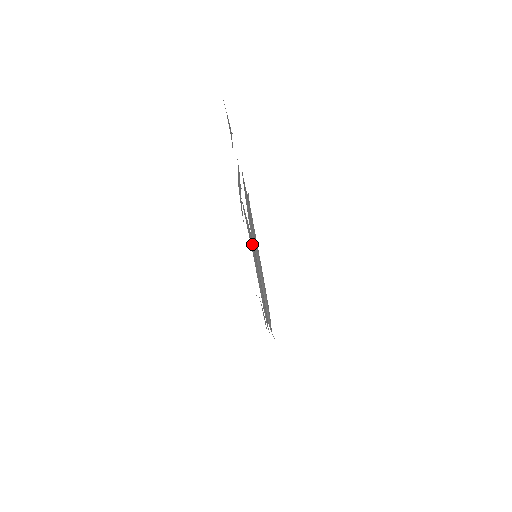
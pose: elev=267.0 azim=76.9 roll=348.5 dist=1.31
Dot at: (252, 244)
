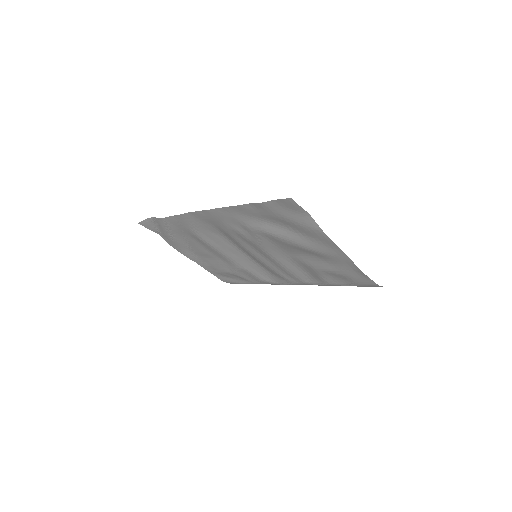
Dot at: (277, 254)
